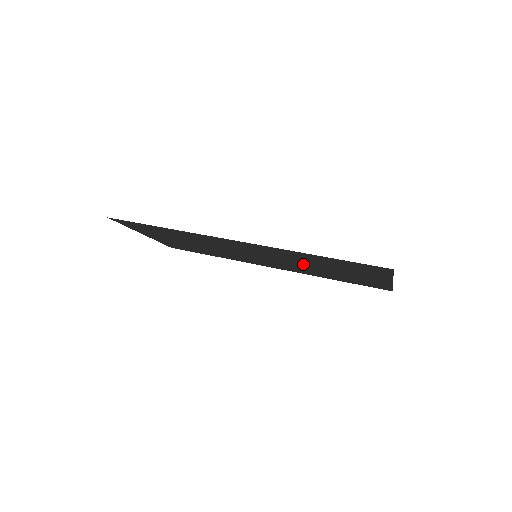
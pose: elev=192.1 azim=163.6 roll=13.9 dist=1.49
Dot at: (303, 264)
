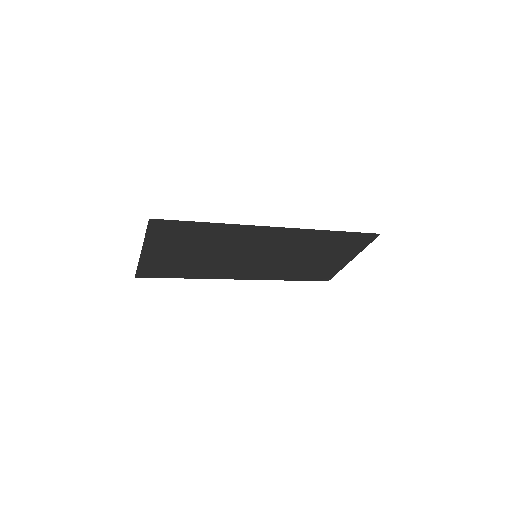
Dot at: (295, 256)
